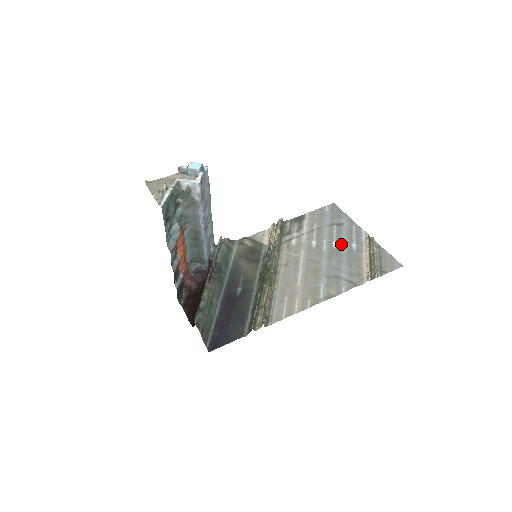
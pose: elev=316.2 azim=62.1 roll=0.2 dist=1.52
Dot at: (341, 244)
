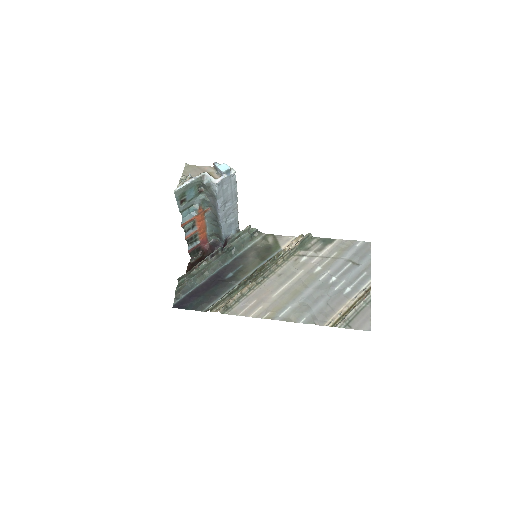
Dot at: (339, 282)
